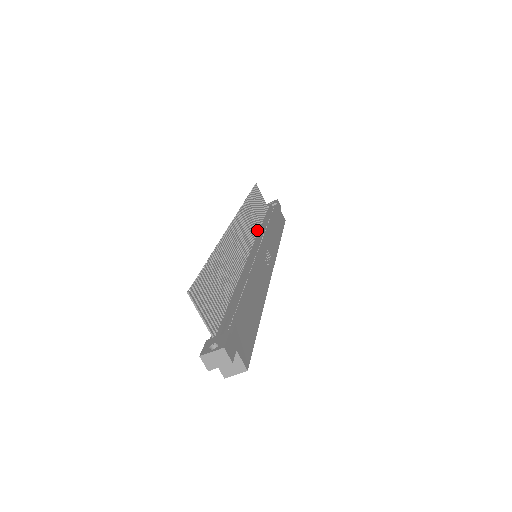
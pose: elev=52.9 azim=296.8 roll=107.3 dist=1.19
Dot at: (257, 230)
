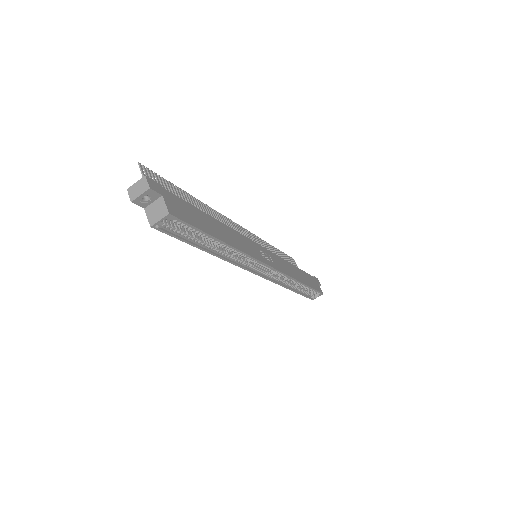
Dot at: occluded
